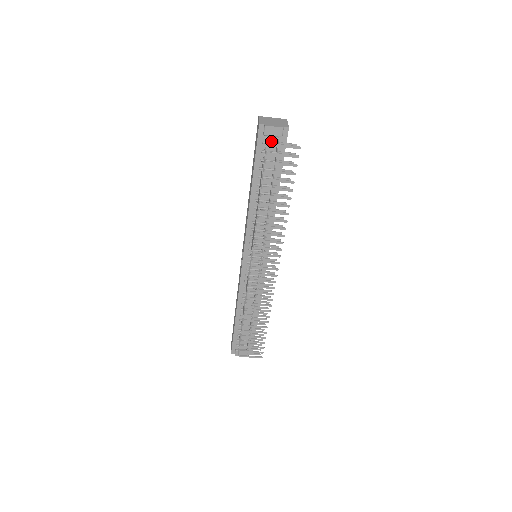
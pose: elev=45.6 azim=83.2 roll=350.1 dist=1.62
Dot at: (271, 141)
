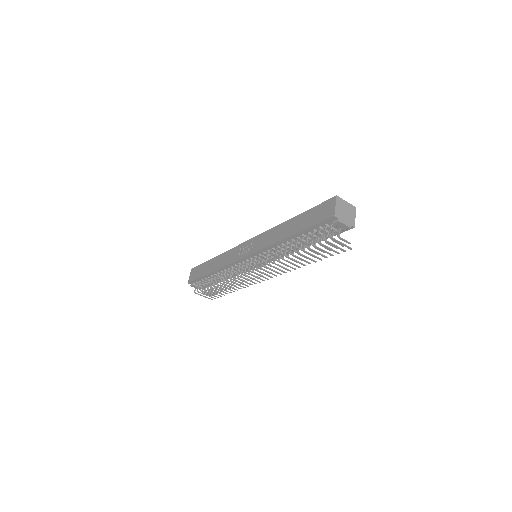
Dot at: (333, 226)
